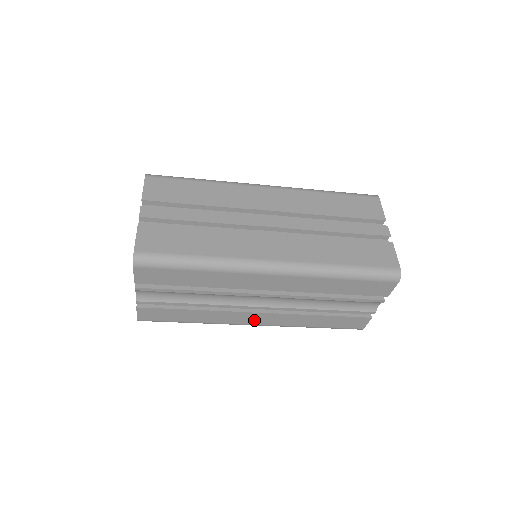
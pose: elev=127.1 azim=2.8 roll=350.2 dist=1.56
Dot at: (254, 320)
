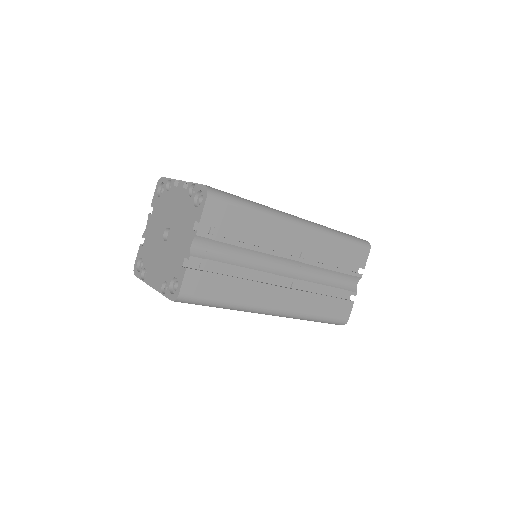
Dot at: (277, 301)
